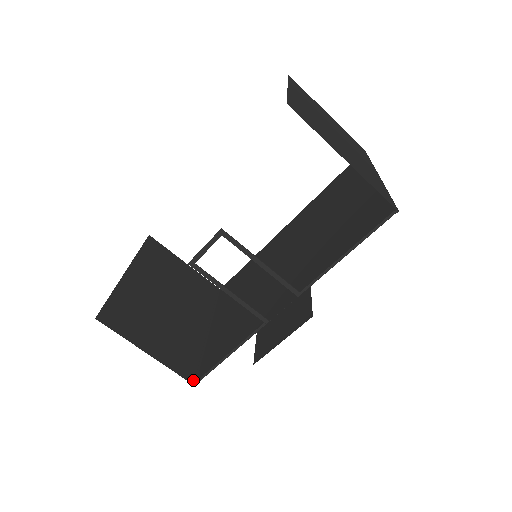
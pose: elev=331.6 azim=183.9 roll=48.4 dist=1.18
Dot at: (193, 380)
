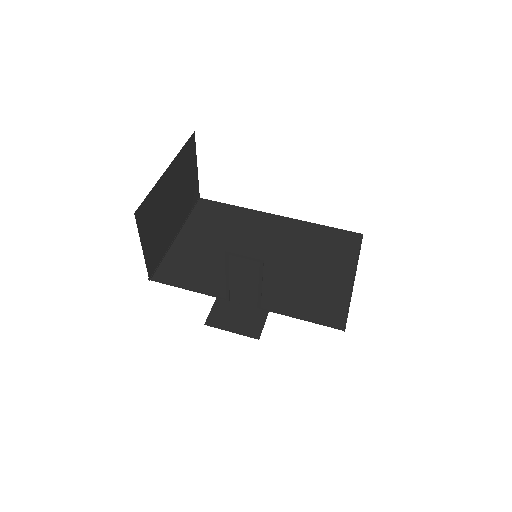
Dot at: (151, 276)
